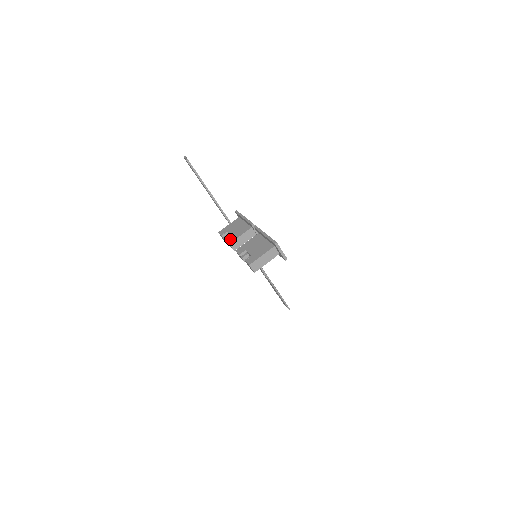
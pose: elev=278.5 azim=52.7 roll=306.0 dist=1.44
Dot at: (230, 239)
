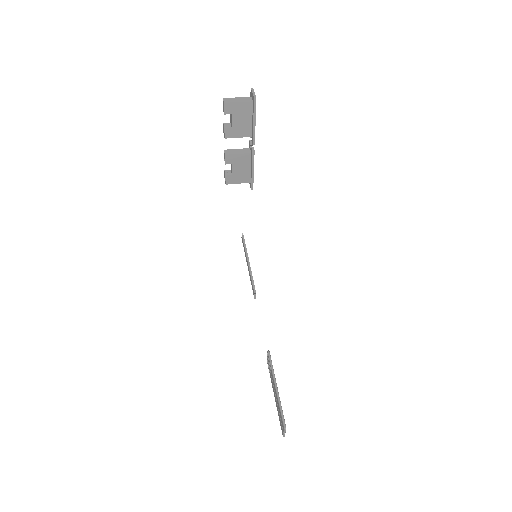
Dot at: occluded
